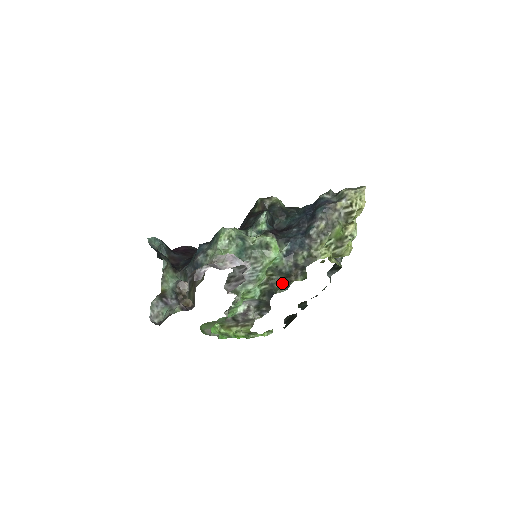
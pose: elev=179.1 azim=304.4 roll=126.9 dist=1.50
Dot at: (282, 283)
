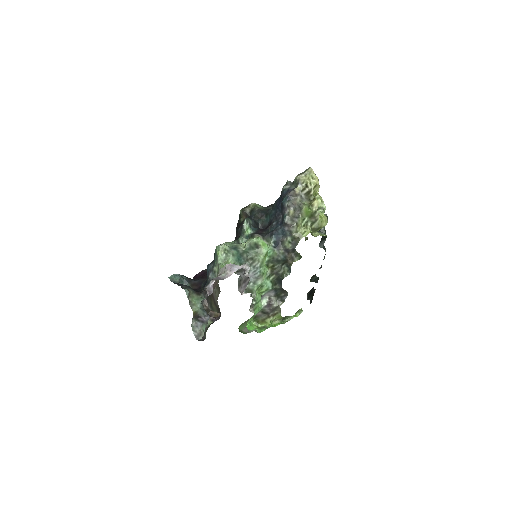
Dot at: (284, 269)
